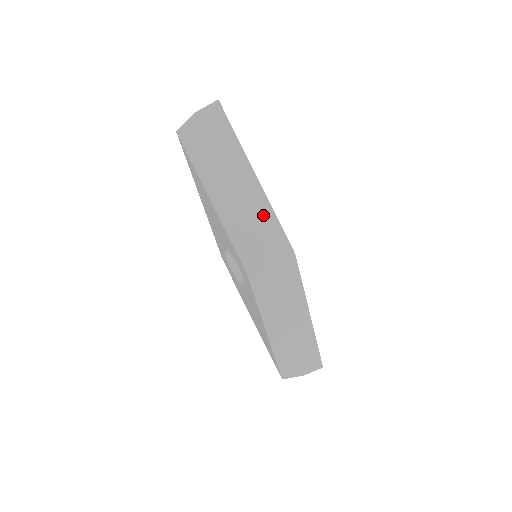
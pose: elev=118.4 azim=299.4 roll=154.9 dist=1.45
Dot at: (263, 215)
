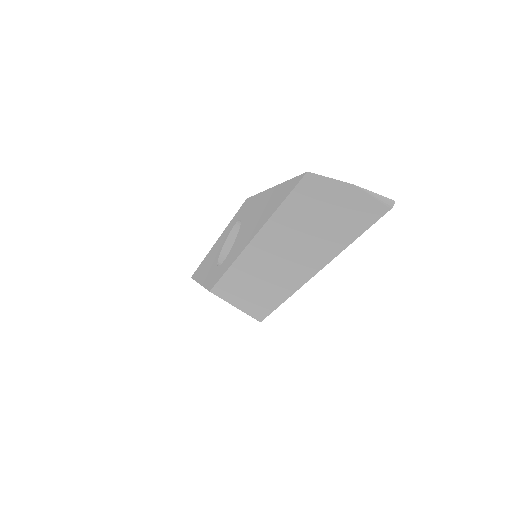
Dot at: (276, 291)
